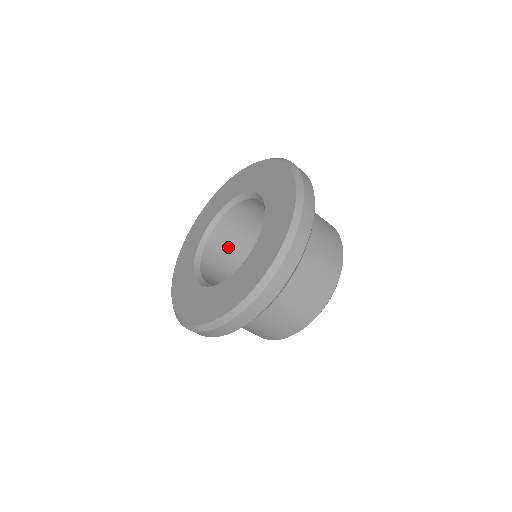
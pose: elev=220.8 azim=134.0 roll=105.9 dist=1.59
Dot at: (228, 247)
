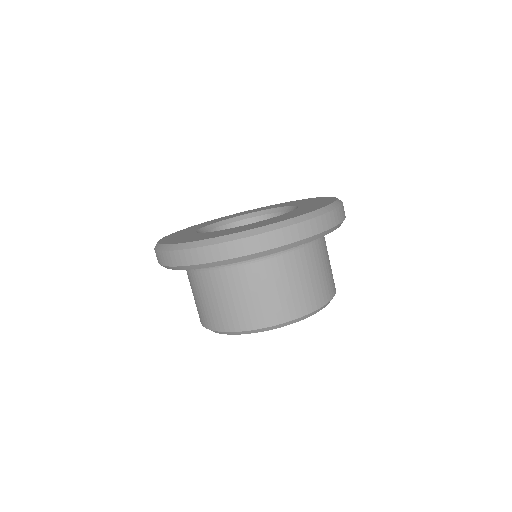
Dot at: occluded
